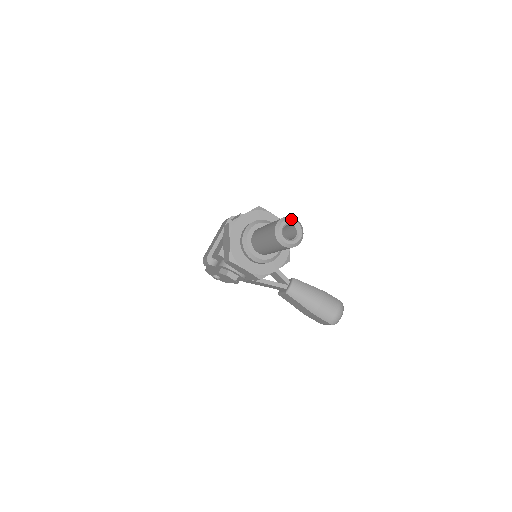
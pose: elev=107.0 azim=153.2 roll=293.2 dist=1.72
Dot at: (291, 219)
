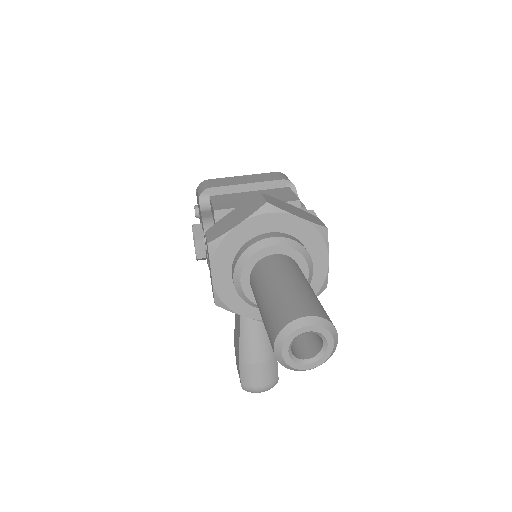
Dot at: (332, 334)
